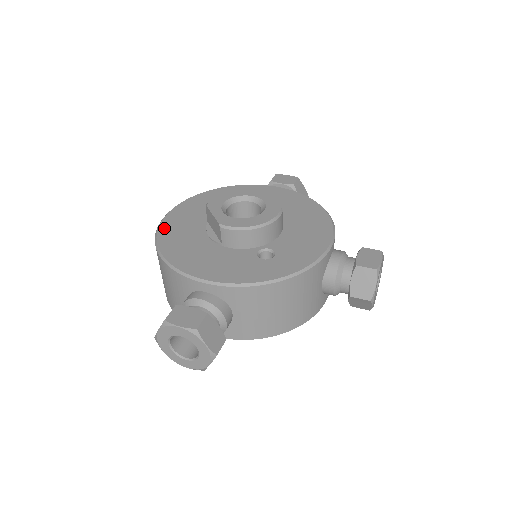
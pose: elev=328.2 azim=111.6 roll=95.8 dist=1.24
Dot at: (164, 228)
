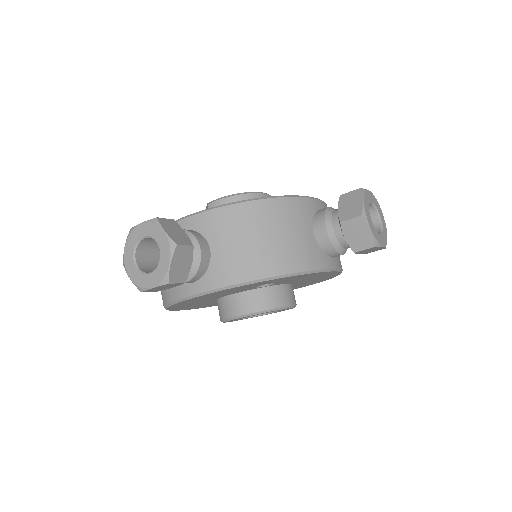
Dot at: occluded
